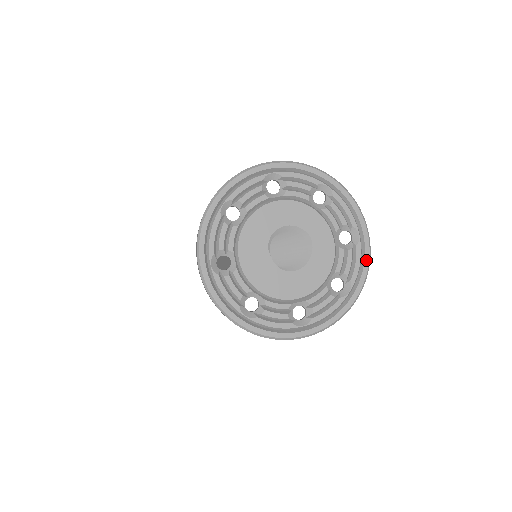
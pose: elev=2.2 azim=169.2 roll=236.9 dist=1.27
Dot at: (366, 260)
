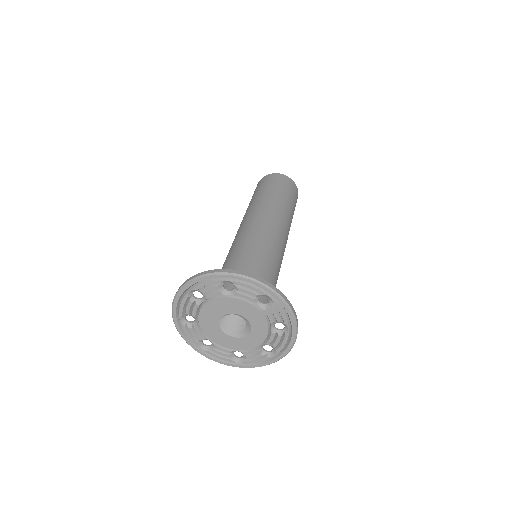
Dot at: (263, 364)
